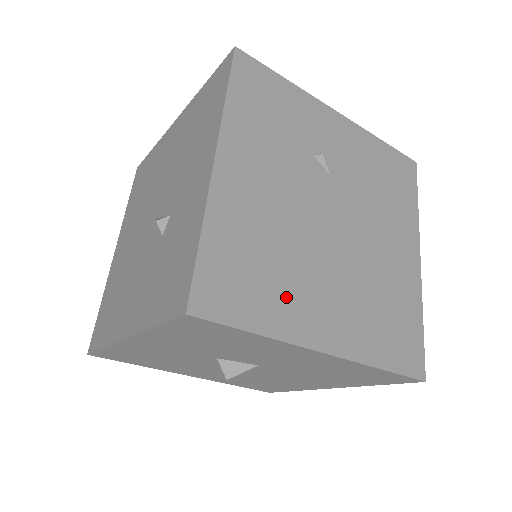
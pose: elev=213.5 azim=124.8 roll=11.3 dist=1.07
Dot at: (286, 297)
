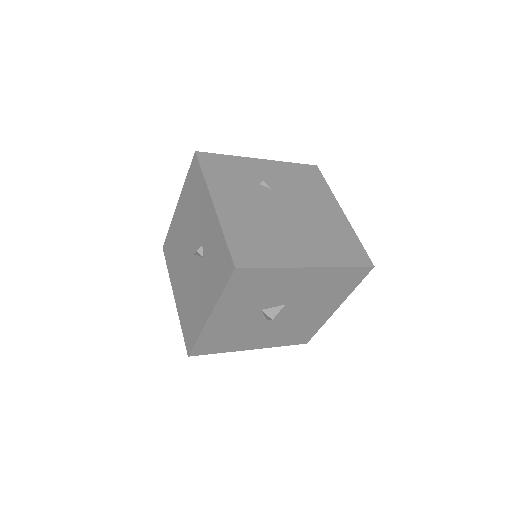
Dot at: (278, 249)
